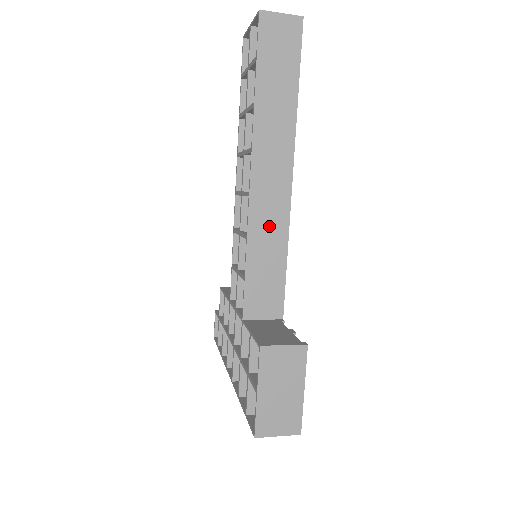
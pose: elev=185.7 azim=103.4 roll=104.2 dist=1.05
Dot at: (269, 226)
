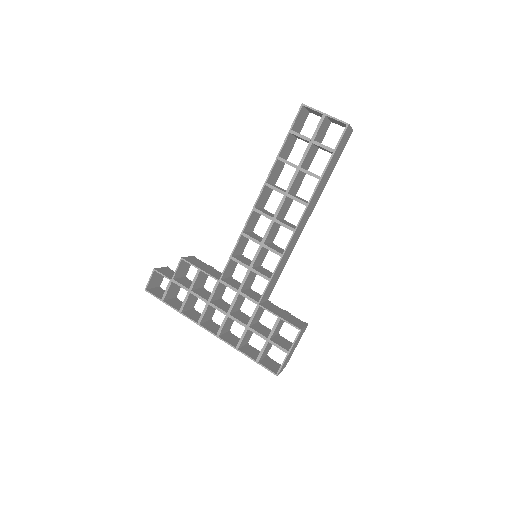
Dot at: (290, 248)
